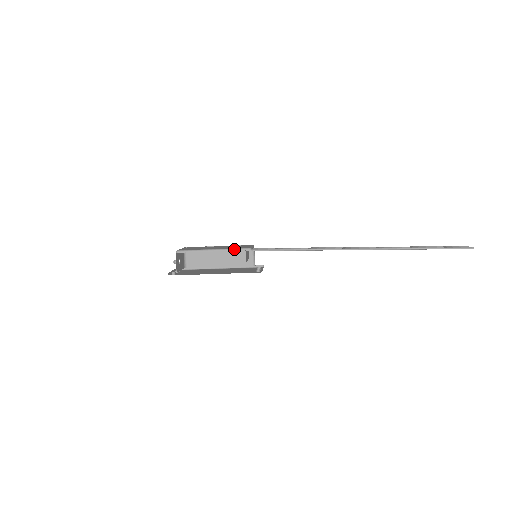
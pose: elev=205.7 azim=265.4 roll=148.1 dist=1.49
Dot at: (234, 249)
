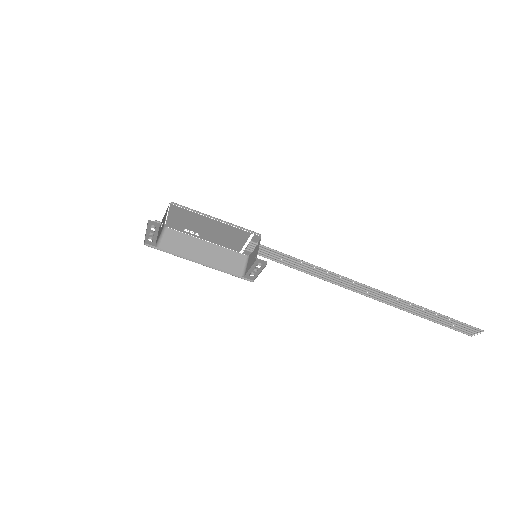
Dot at: (242, 227)
